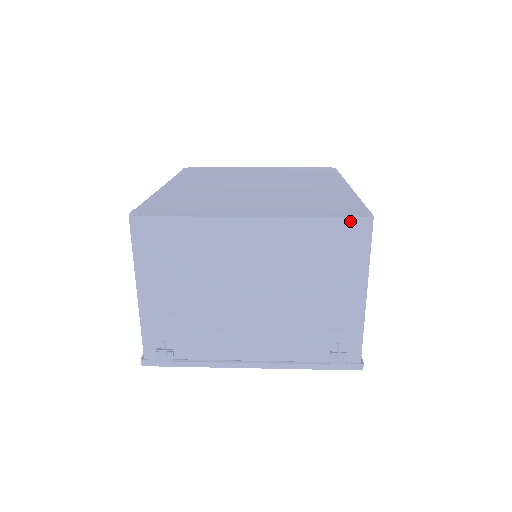
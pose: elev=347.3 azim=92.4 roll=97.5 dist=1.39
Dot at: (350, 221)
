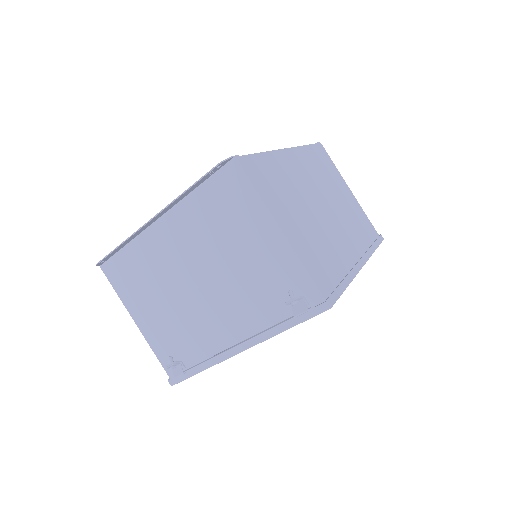
Dot at: (222, 174)
